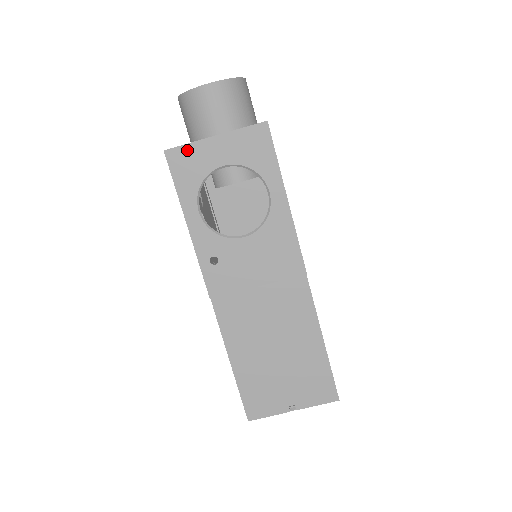
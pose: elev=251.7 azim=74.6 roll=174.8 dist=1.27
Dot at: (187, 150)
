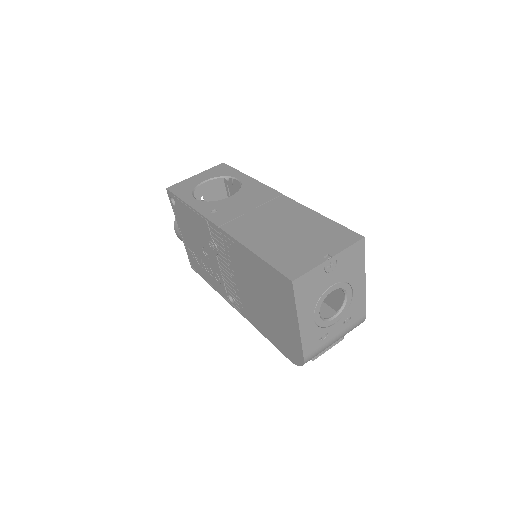
Dot at: (180, 184)
